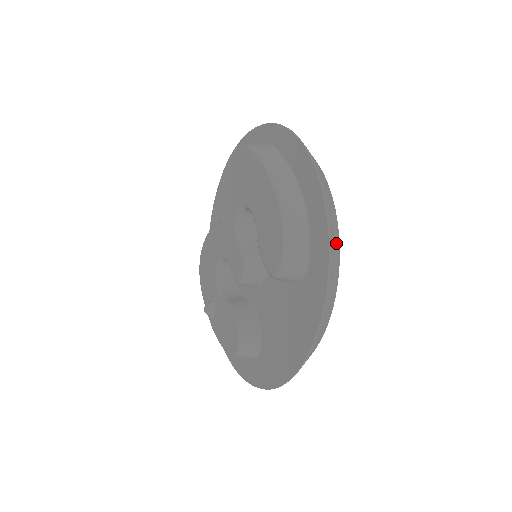
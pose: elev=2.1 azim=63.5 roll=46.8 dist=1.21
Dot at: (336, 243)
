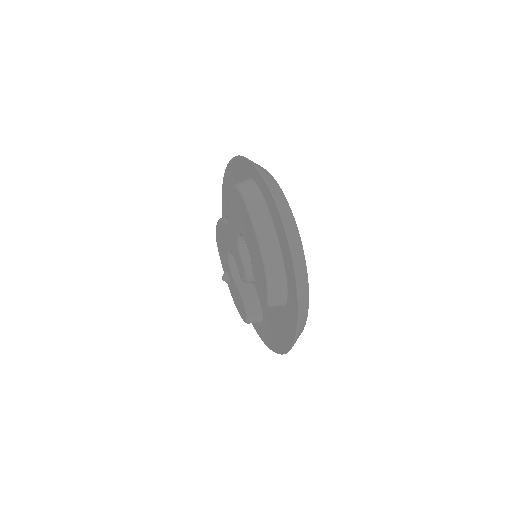
Dot at: (305, 295)
